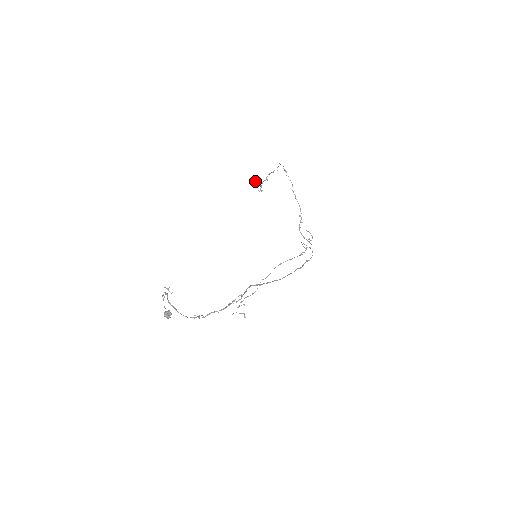
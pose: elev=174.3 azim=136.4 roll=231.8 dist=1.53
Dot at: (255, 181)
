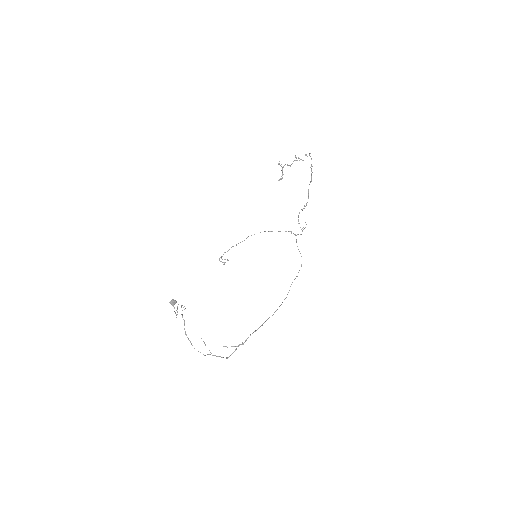
Dot at: (279, 163)
